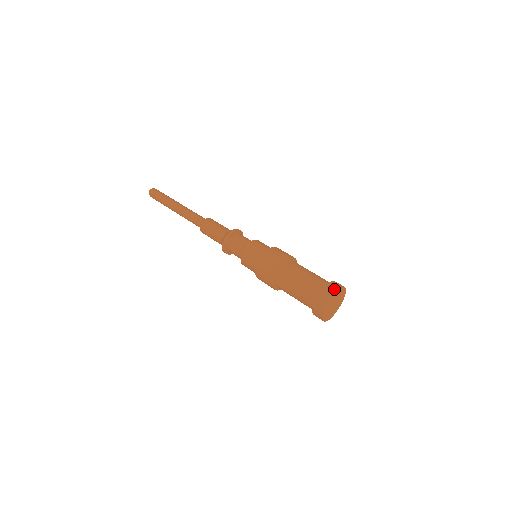
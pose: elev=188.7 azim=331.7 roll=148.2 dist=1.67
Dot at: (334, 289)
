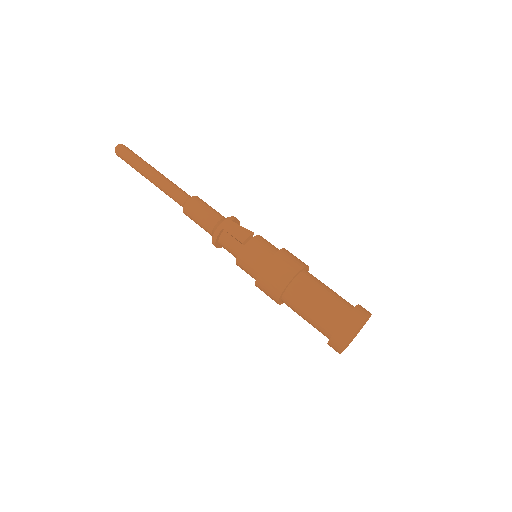
Dot at: (367, 312)
